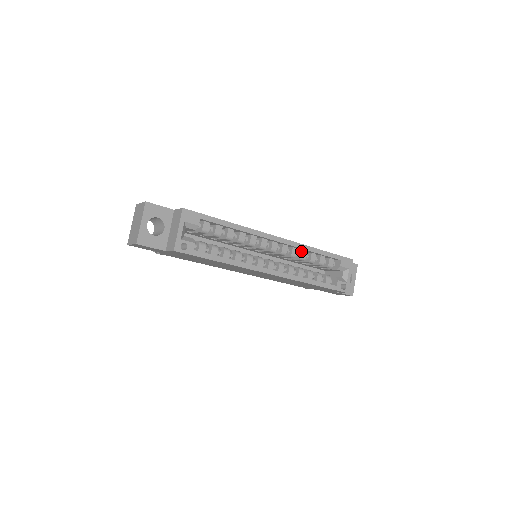
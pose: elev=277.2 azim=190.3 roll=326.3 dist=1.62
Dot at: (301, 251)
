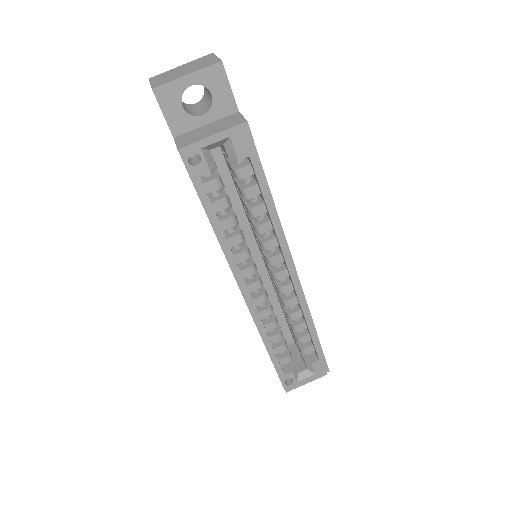
Dot at: (298, 308)
